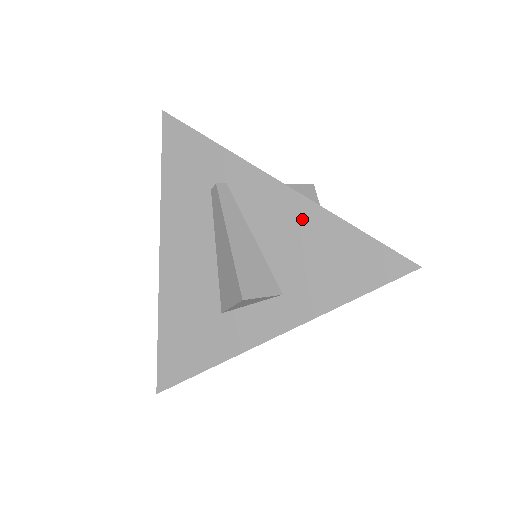
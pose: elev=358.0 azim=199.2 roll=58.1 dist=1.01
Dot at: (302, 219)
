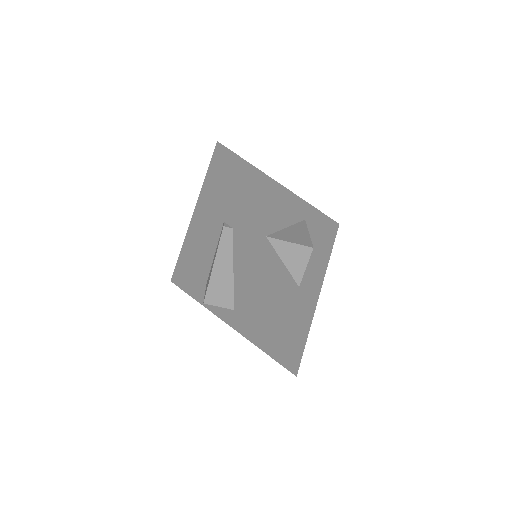
Dot at: (258, 291)
